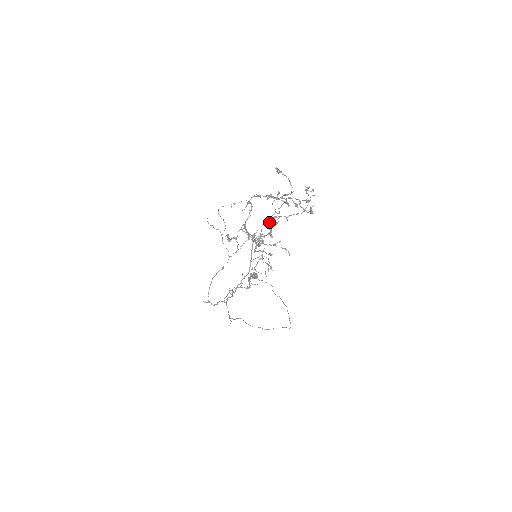
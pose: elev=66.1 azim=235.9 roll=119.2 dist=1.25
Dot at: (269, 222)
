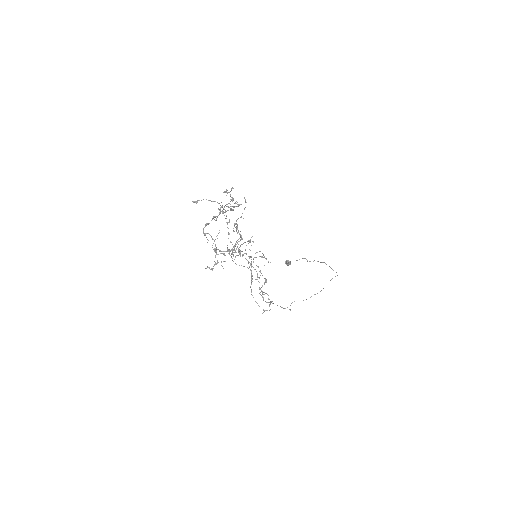
Dot at: (228, 233)
